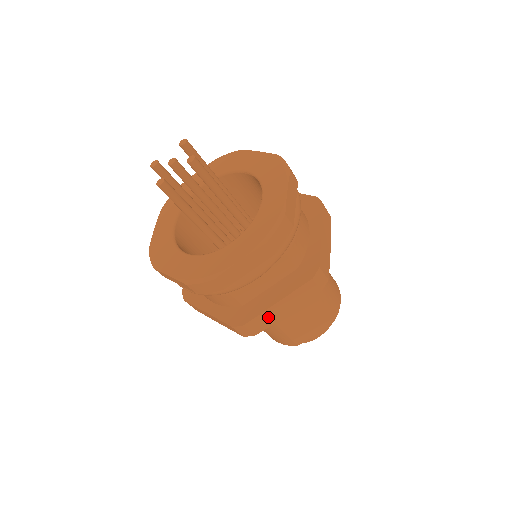
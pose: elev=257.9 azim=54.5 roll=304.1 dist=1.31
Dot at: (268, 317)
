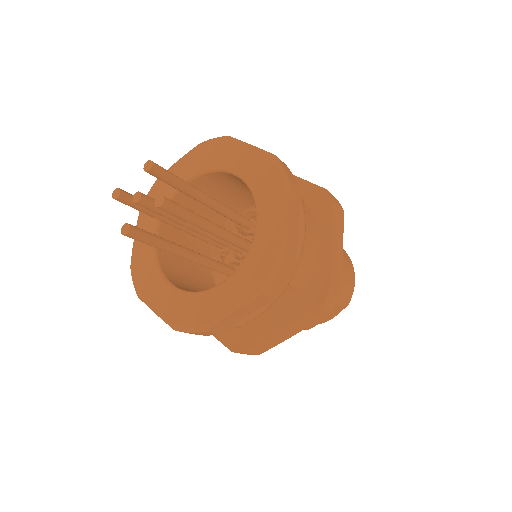
Dot at: (272, 342)
